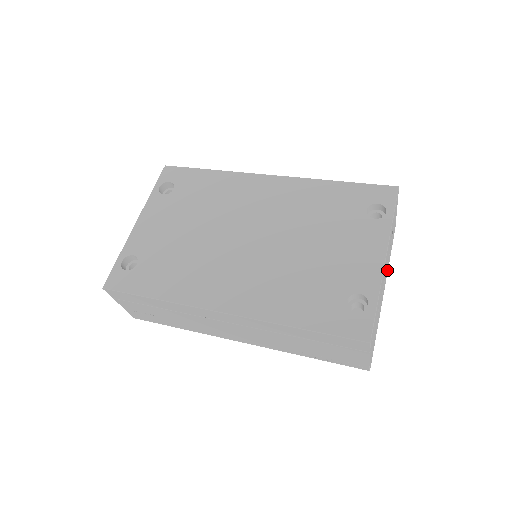
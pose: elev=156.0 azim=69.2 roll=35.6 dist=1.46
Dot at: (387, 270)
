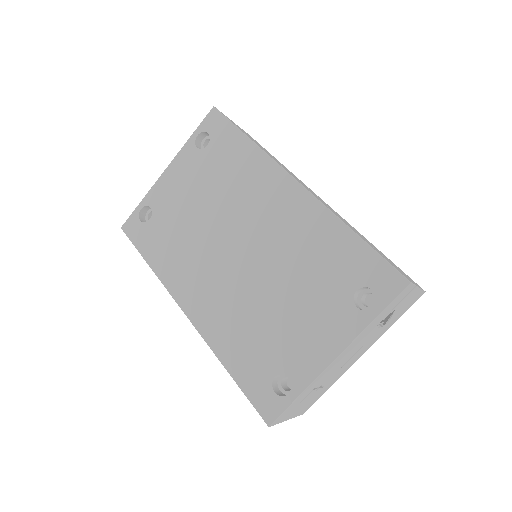
Dot at: (377, 337)
